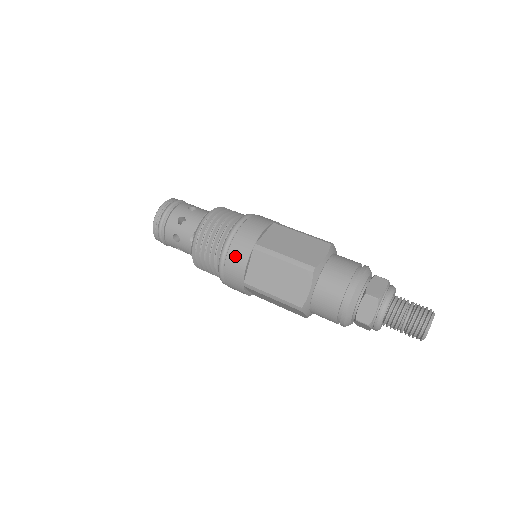
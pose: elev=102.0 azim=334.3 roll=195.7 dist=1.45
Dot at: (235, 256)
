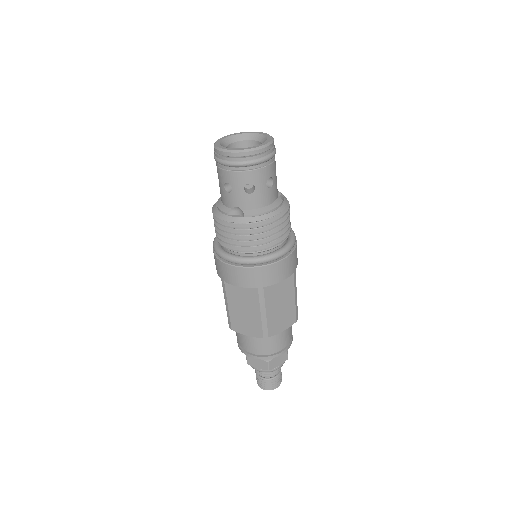
Dot at: (242, 275)
